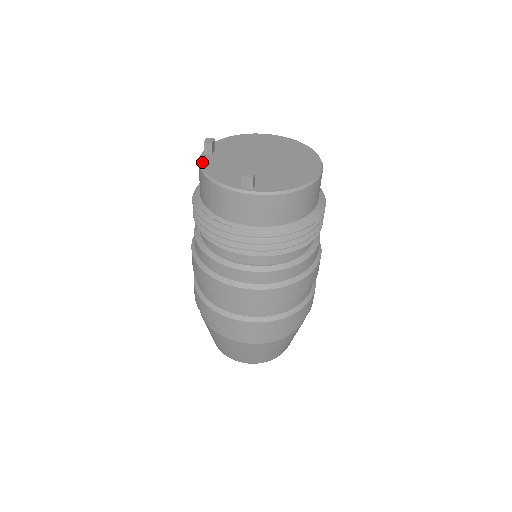
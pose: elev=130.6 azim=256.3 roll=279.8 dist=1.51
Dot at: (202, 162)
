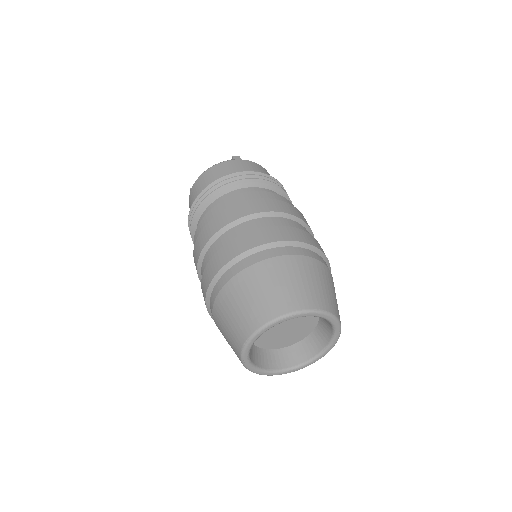
Dot at: occluded
